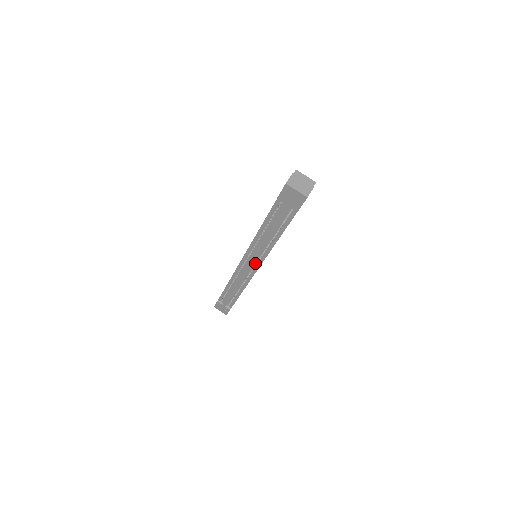
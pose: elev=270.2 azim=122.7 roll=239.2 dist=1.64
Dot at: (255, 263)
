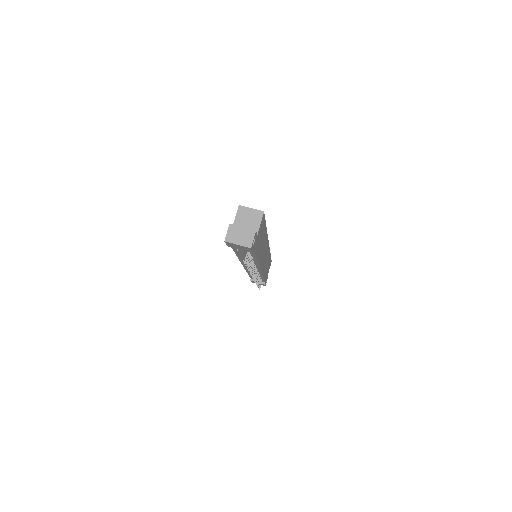
Dot at: occluded
